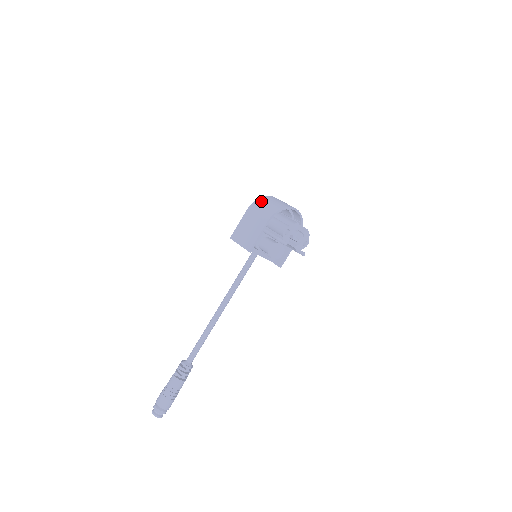
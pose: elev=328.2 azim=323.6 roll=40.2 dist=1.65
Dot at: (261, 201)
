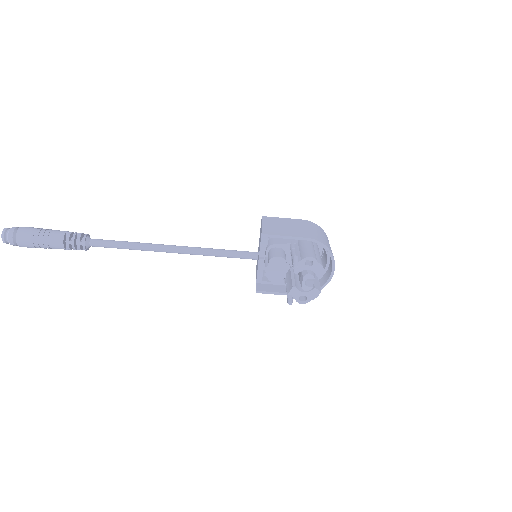
Dot at: (320, 229)
